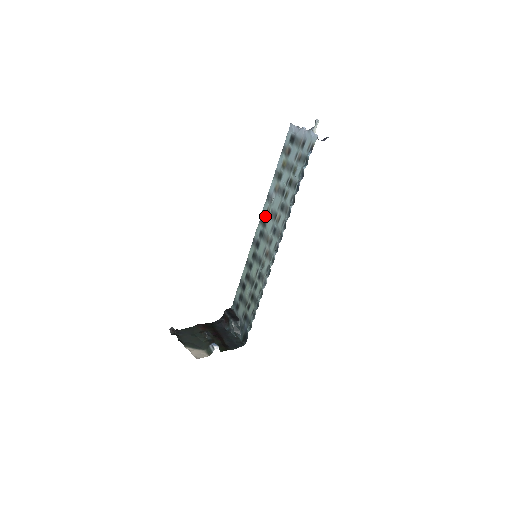
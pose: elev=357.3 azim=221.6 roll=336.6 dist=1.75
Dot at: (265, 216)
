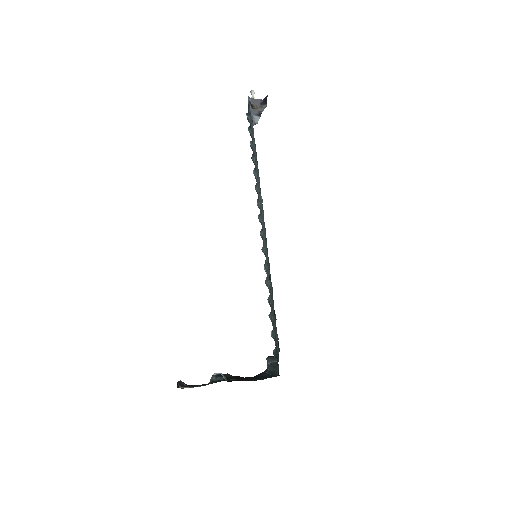
Dot at: occluded
